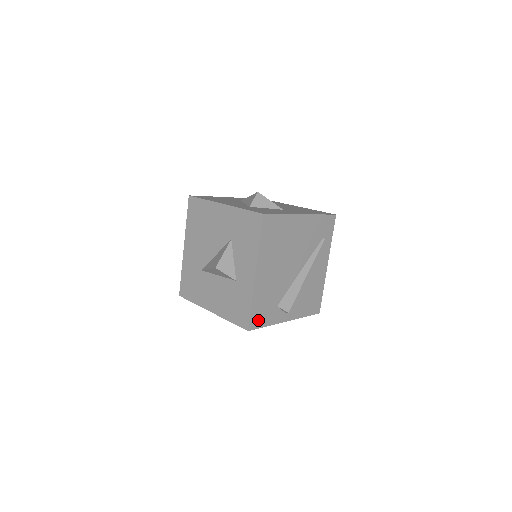
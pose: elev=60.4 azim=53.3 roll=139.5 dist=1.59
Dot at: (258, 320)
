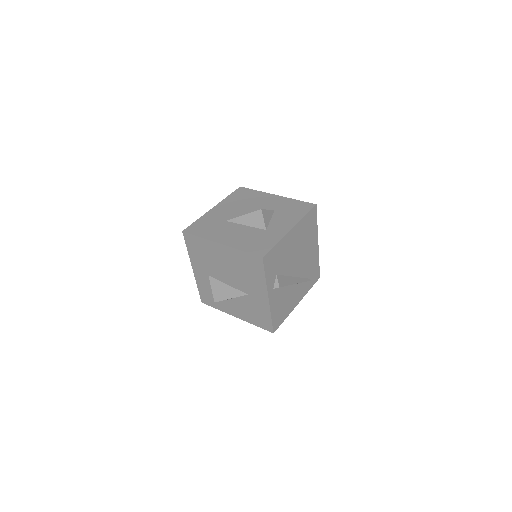
Dot at: (268, 262)
